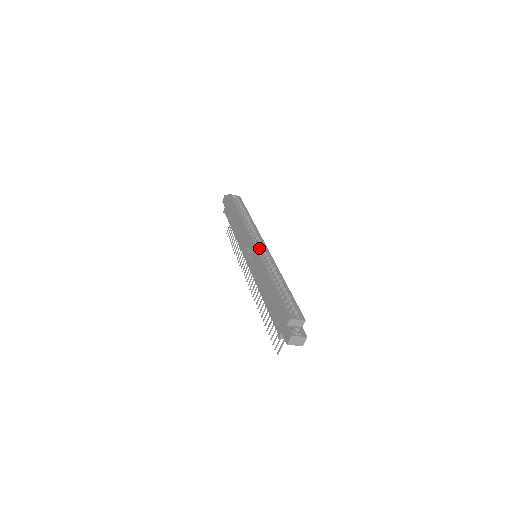
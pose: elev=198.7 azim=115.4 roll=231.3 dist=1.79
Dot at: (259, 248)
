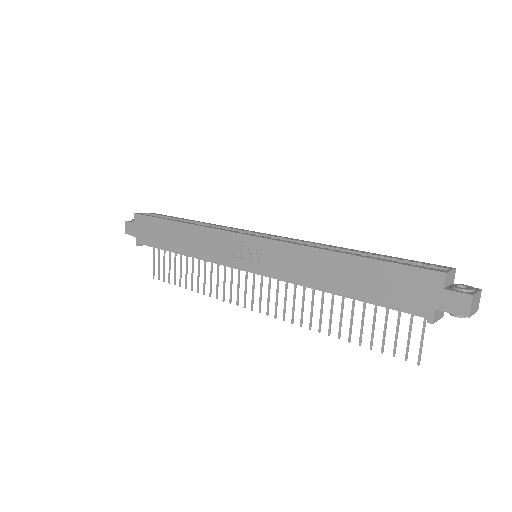
Dot at: occluded
